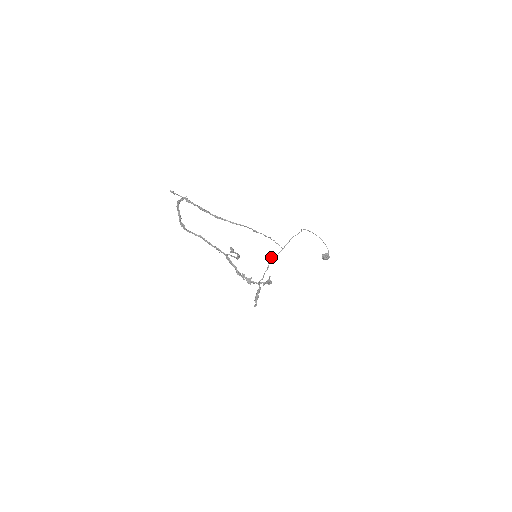
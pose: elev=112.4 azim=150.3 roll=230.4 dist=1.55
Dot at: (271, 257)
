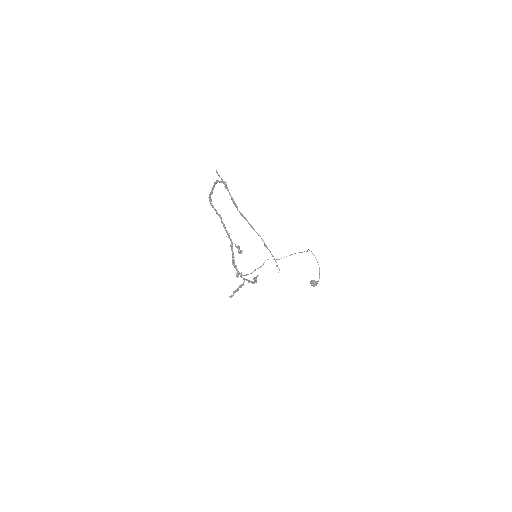
Dot at: occluded
